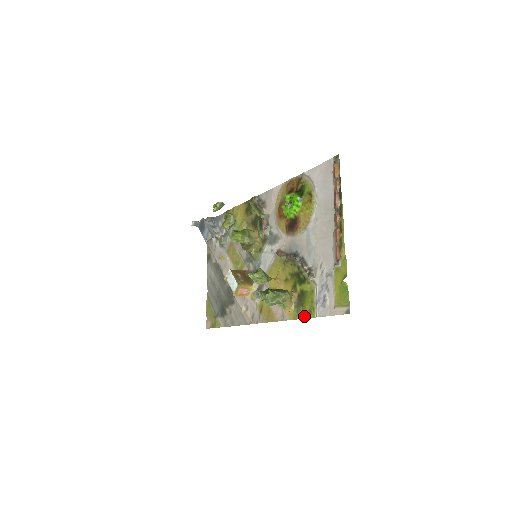
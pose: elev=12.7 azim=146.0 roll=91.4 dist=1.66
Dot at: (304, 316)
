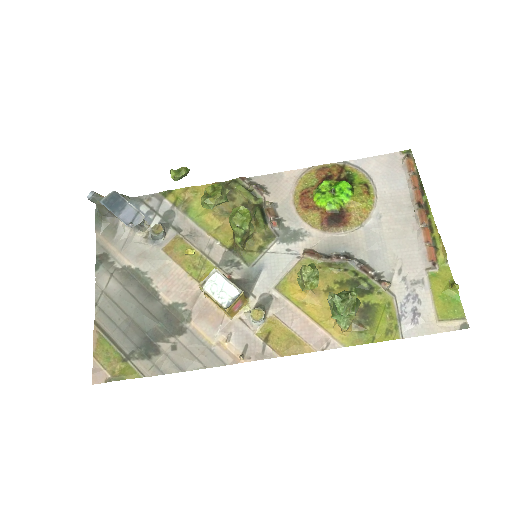
Dot at: (376, 339)
